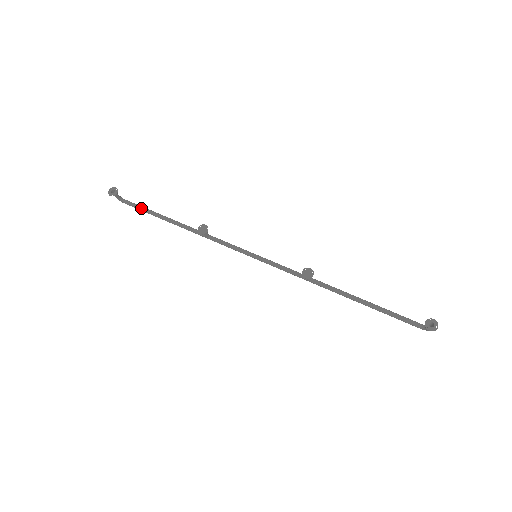
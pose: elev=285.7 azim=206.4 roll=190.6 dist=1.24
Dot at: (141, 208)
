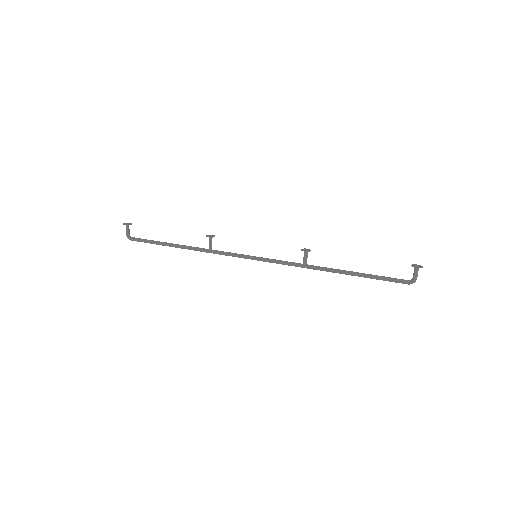
Dot at: (148, 240)
